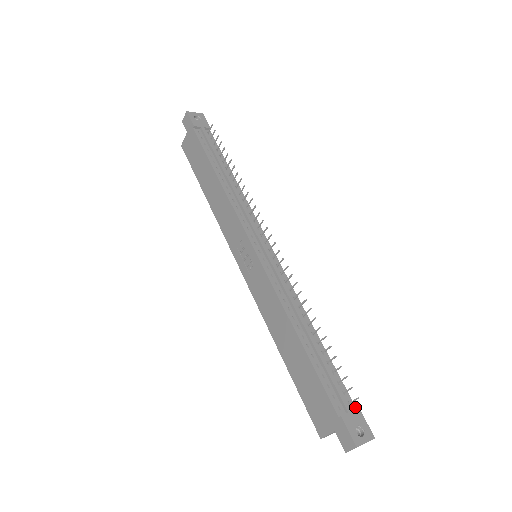
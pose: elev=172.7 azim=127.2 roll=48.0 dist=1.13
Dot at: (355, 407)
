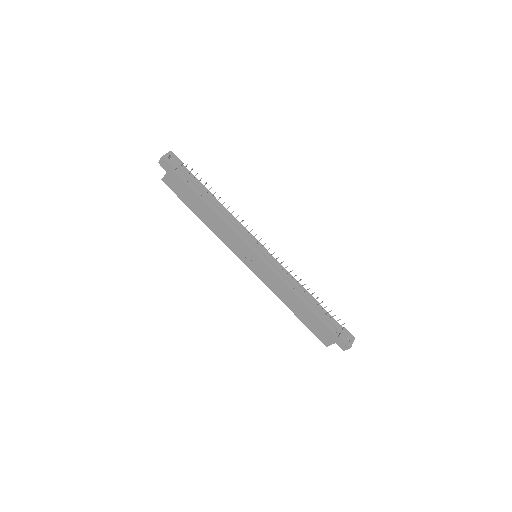
Dot at: (342, 327)
